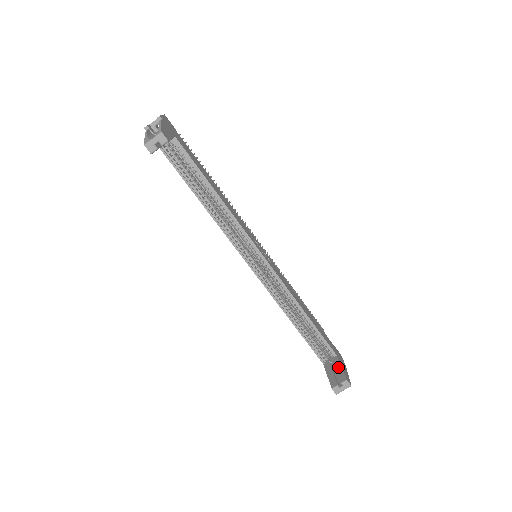
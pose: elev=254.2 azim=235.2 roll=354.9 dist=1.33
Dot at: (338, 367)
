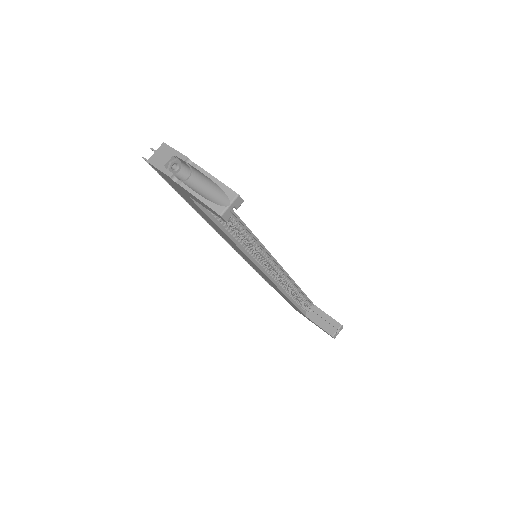
Dot at: (324, 315)
